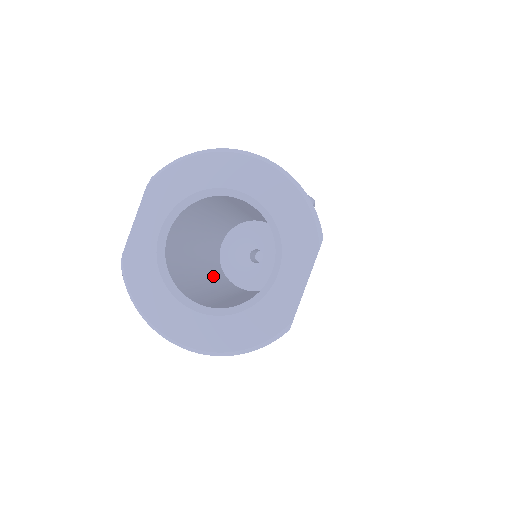
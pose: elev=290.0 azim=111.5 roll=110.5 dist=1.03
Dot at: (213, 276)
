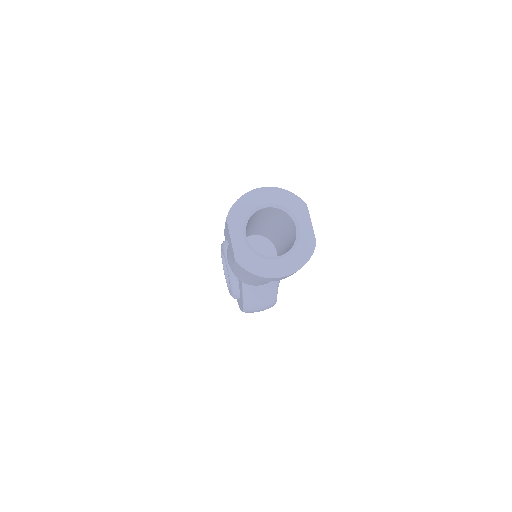
Dot at: occluded
